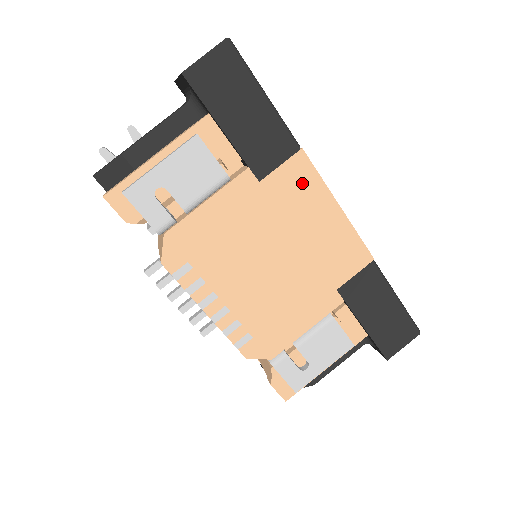
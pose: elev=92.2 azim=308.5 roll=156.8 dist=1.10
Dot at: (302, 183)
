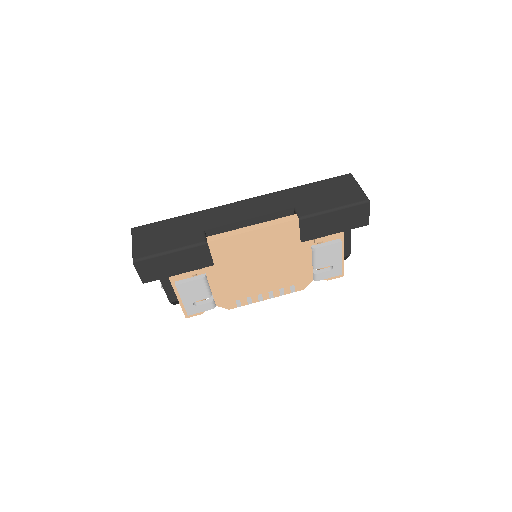
Dot at: (227, 246)
